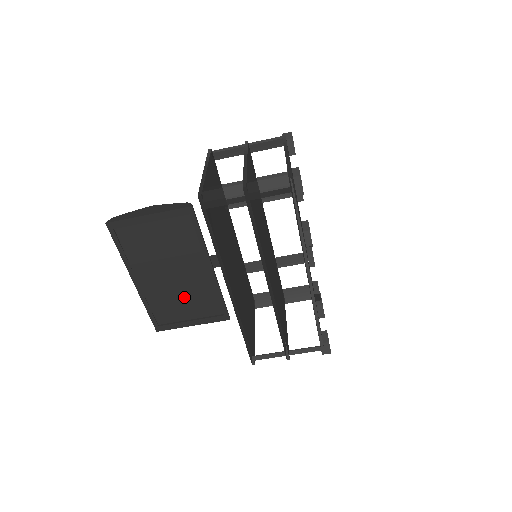
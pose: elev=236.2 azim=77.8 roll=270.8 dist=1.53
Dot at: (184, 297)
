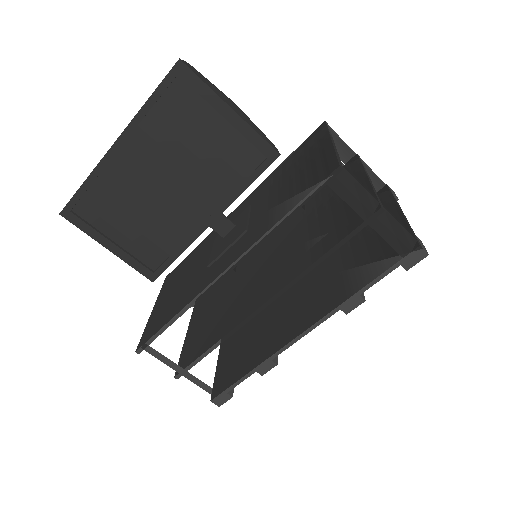
Dot at: (142, 216)
